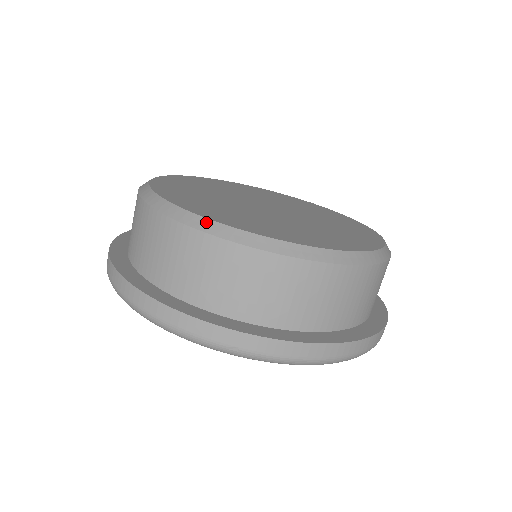
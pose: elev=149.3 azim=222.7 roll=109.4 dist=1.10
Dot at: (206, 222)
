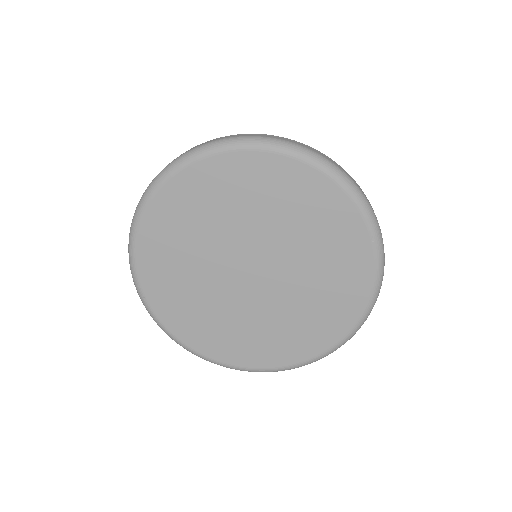
Dot at: occluded
